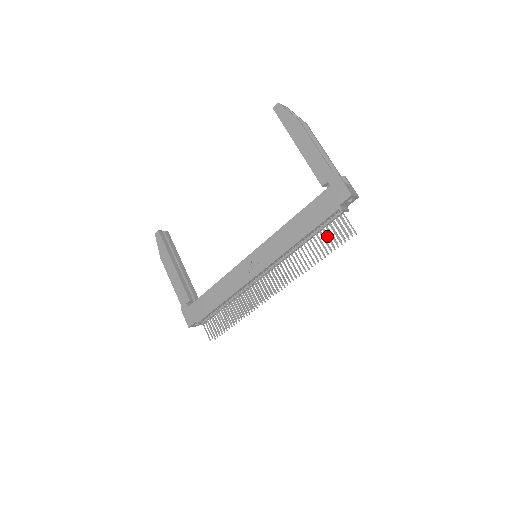
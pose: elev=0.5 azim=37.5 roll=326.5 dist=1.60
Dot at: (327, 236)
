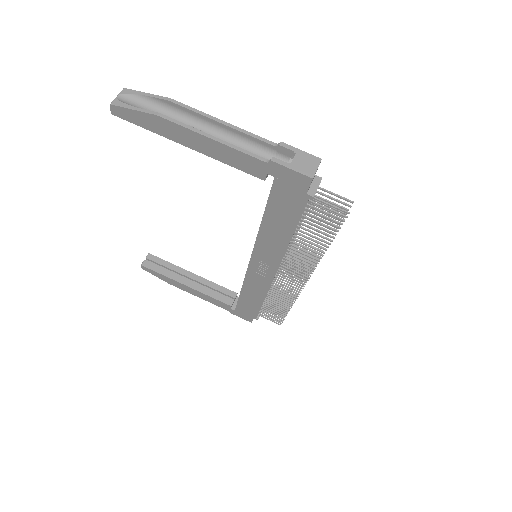
Dot at: occluded
